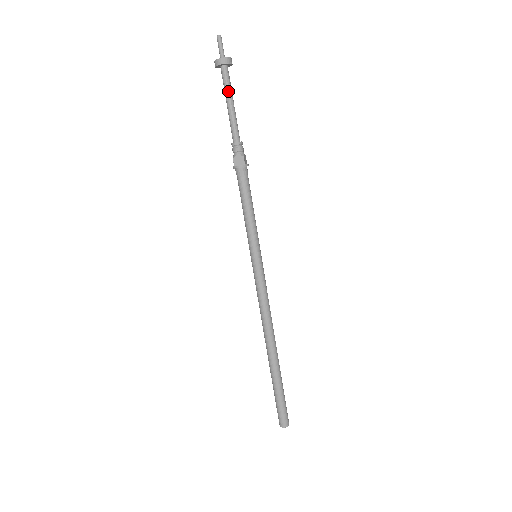
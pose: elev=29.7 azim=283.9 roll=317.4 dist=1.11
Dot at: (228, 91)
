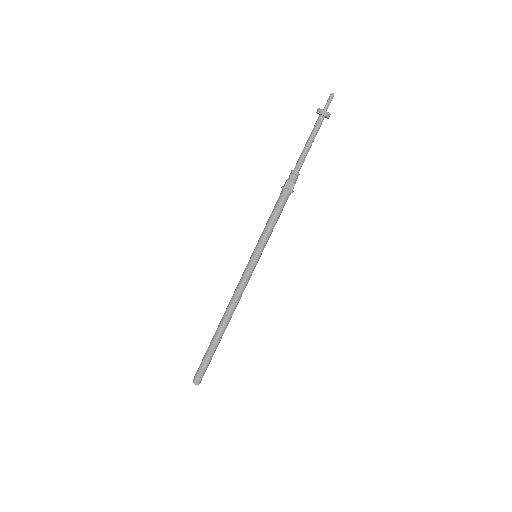
Dot at: (314, 135)
